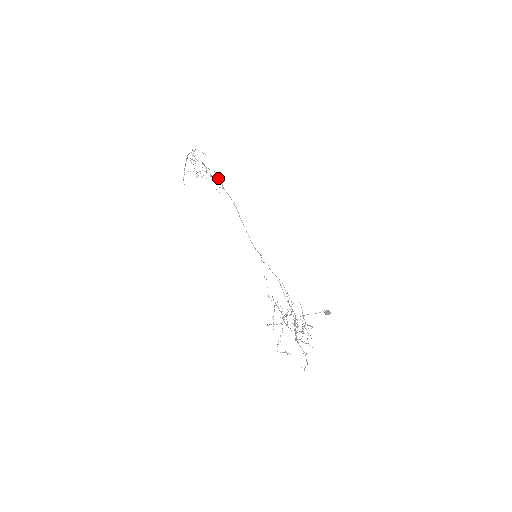
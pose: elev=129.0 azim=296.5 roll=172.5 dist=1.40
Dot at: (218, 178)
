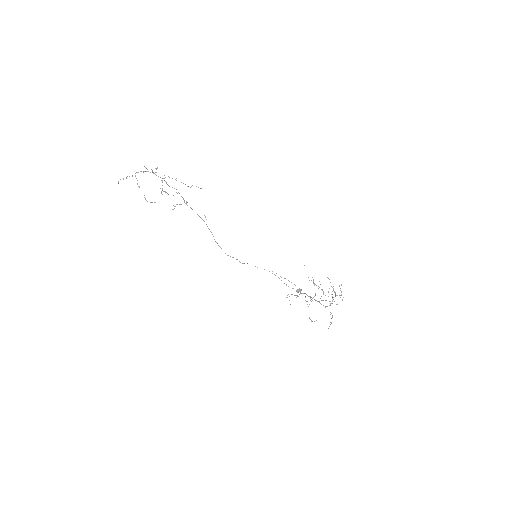
Dot at: occluded
